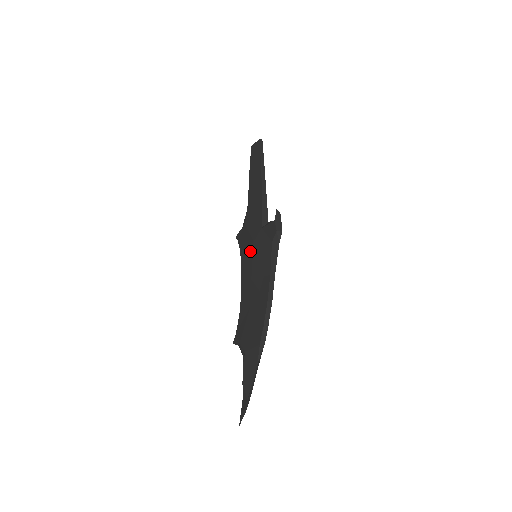
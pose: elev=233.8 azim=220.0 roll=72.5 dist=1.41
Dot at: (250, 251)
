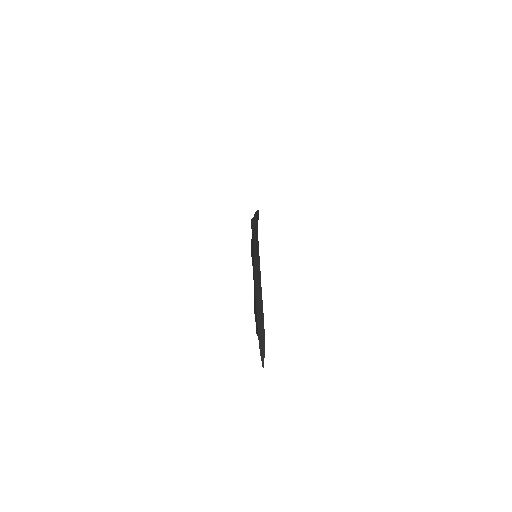
Dot at: occluded
